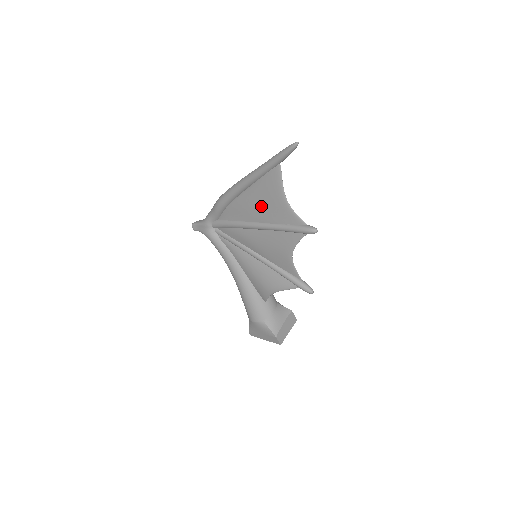
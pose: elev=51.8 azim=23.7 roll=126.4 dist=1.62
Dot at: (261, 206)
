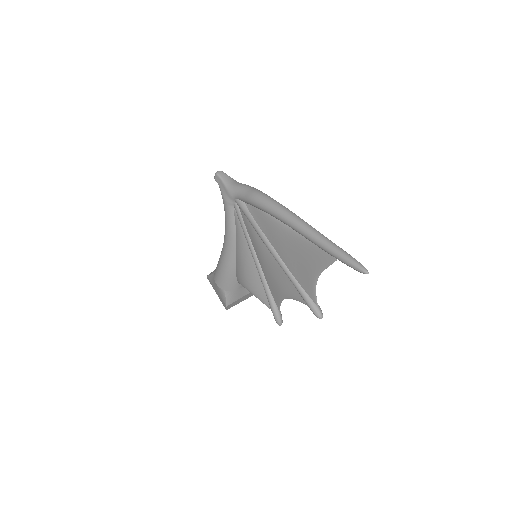
Dot at: (292, 253)
